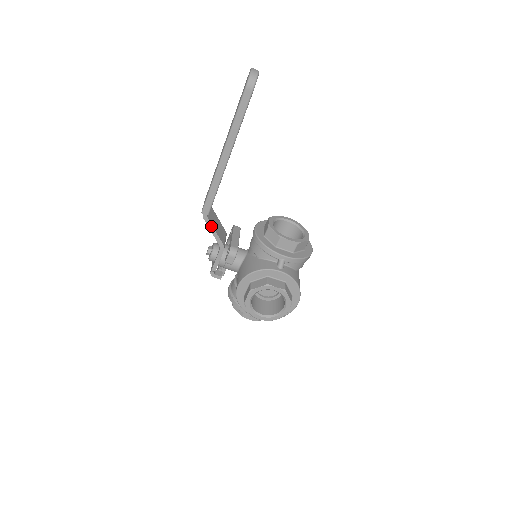
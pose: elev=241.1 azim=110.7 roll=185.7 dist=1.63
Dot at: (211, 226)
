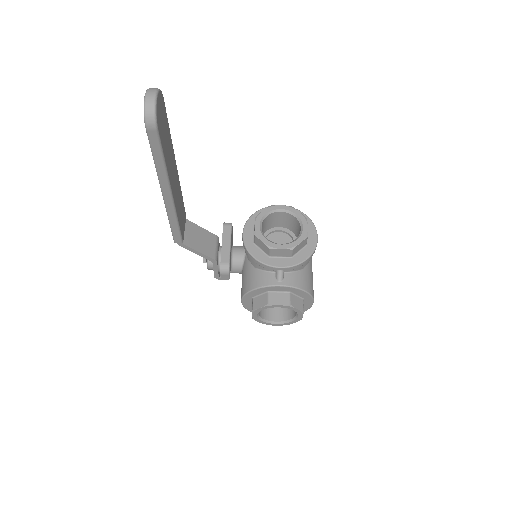
Dot at: (191, 249)
